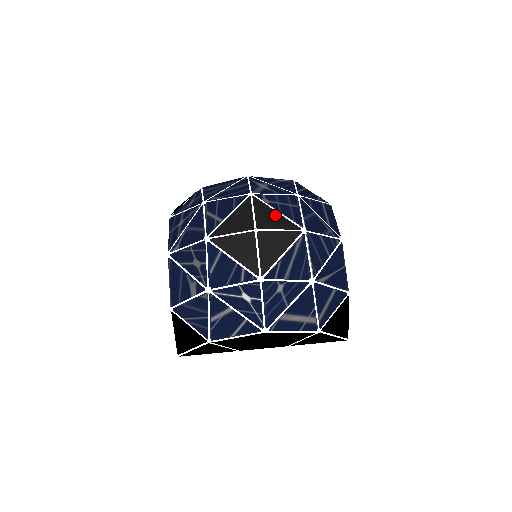
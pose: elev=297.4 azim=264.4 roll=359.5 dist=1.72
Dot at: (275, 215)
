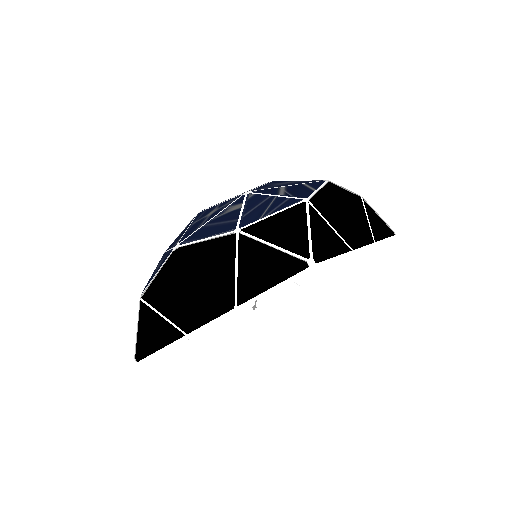
Dot at: occluded
